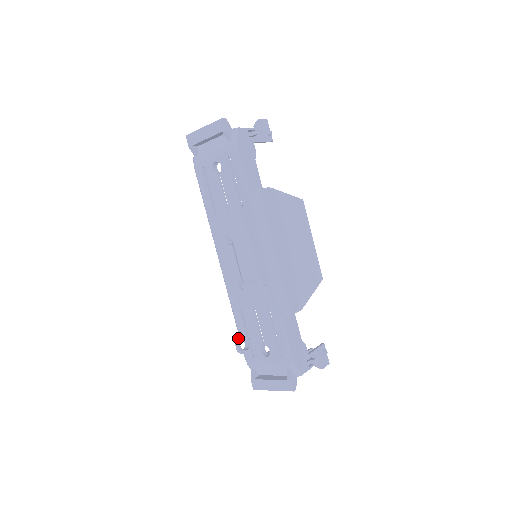
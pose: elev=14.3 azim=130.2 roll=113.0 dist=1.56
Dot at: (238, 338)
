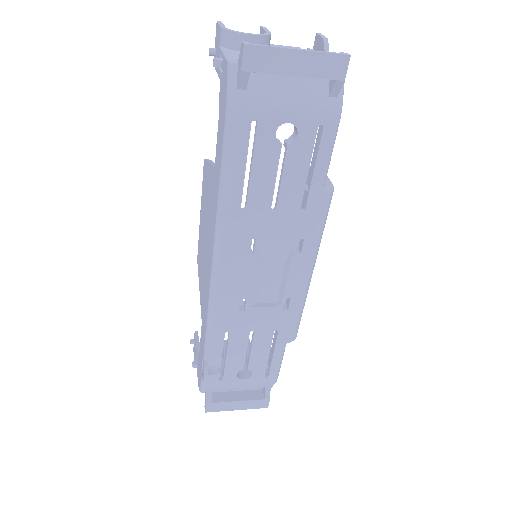
Dot at: (207, 364)
